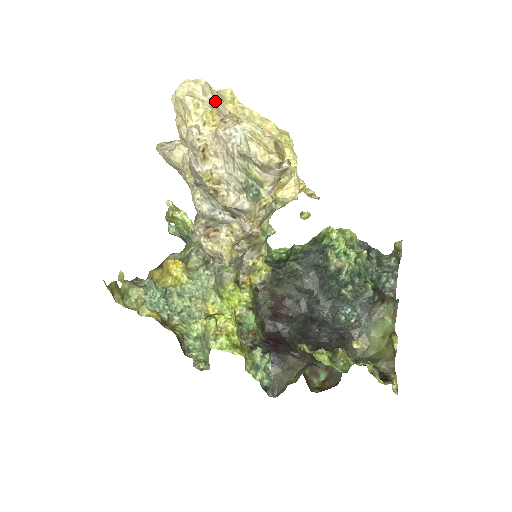
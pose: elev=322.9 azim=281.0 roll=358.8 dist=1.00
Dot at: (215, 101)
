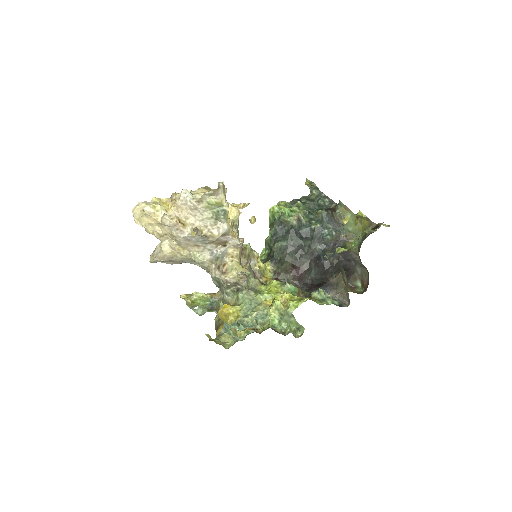
Dot at: occluded
